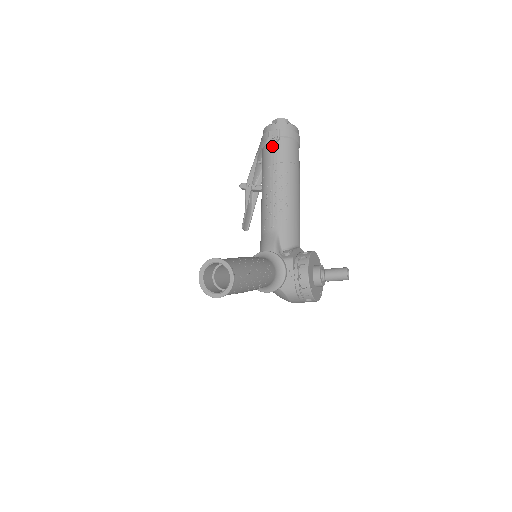
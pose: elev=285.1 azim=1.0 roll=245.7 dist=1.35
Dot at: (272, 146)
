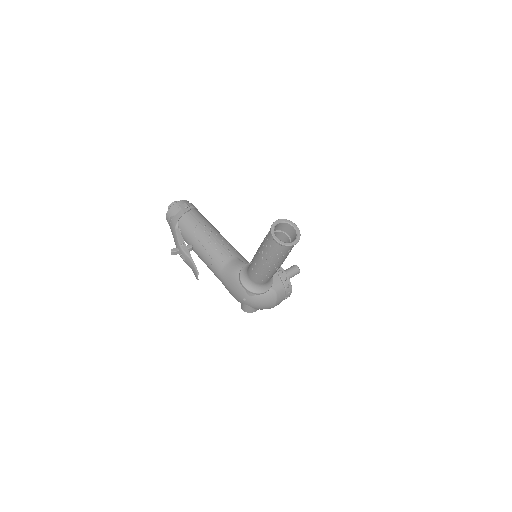
Dot at: (189, 213)
